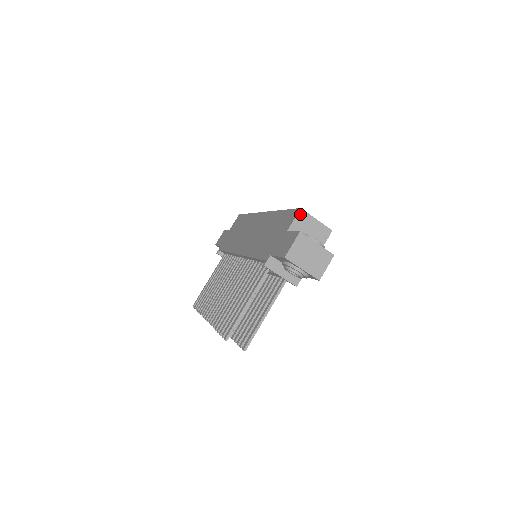
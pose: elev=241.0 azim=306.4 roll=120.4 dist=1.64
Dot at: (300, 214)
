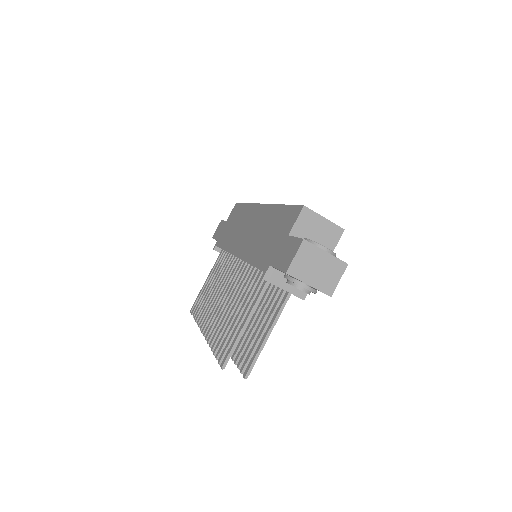
Dot at: (303, 213)
